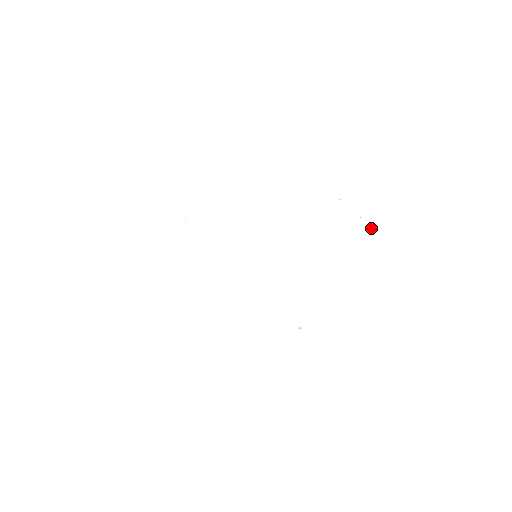
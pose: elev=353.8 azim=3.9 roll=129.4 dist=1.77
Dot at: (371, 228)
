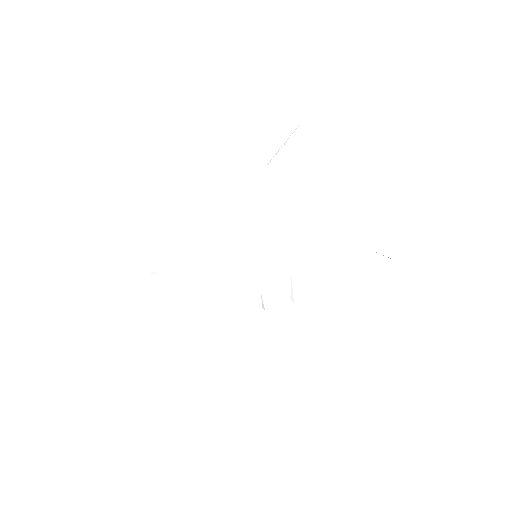
Dot at: (292, 133)
